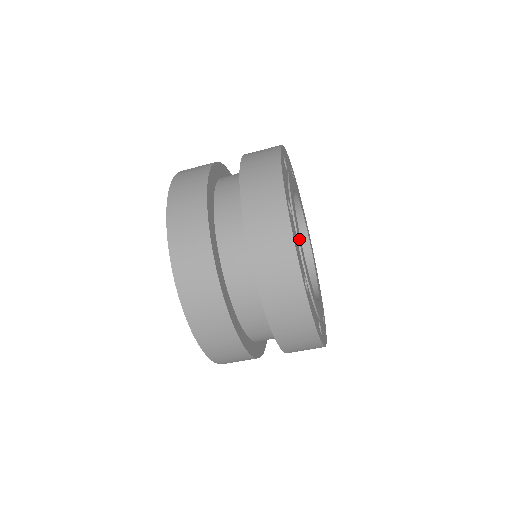
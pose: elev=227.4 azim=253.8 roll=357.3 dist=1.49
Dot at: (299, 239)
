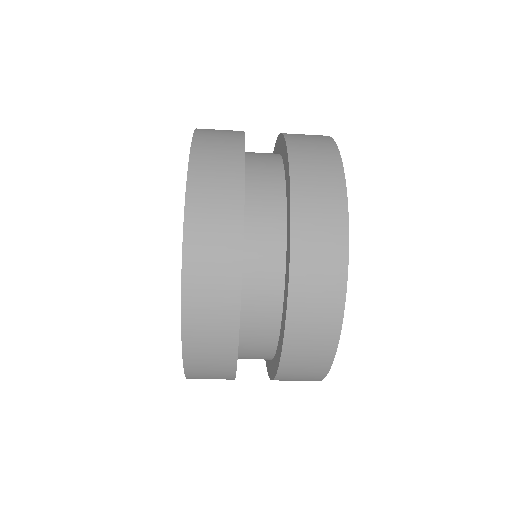
Dot at: occluded
